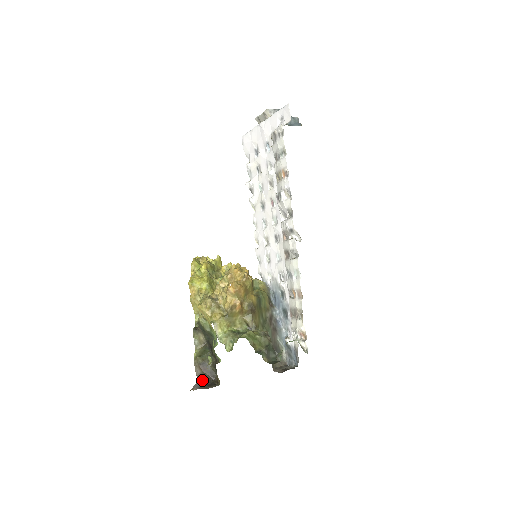
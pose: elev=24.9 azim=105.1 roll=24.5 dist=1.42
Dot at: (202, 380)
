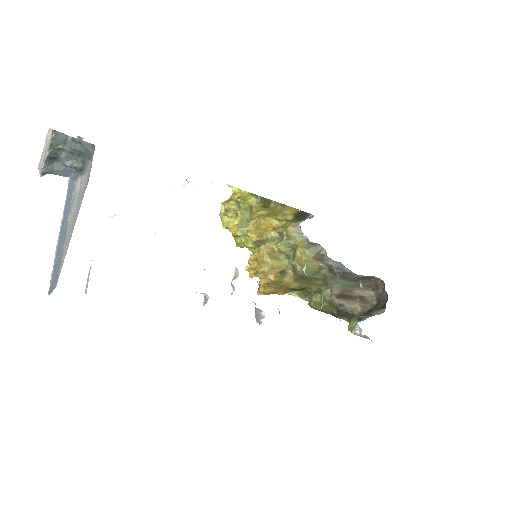
Dot at: occluded
